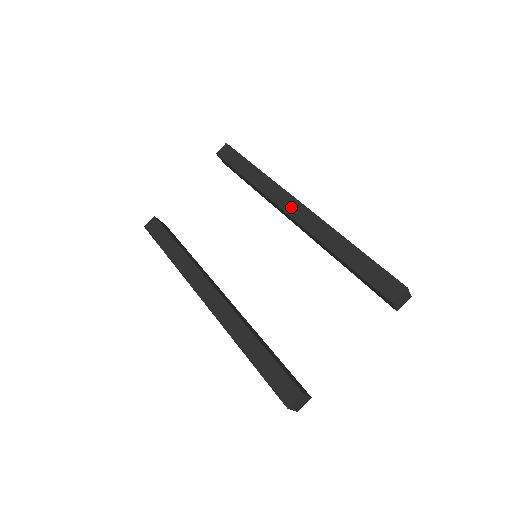
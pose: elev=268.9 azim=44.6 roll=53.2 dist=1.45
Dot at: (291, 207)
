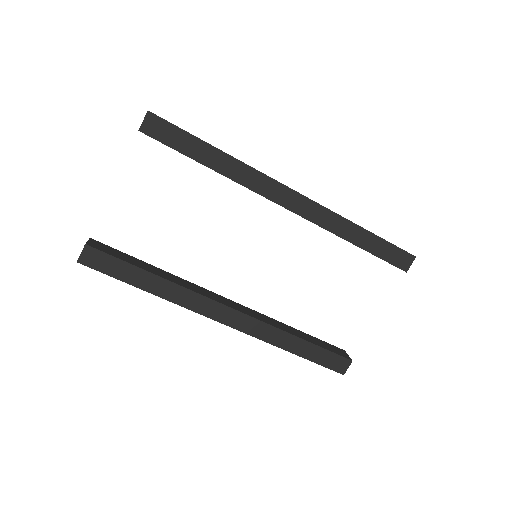
Dot at: (287, 199)
